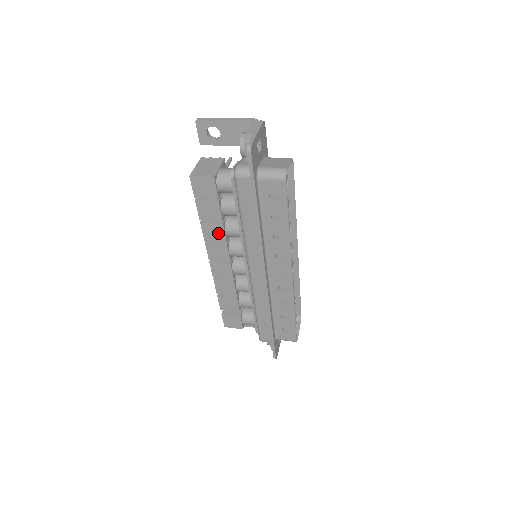
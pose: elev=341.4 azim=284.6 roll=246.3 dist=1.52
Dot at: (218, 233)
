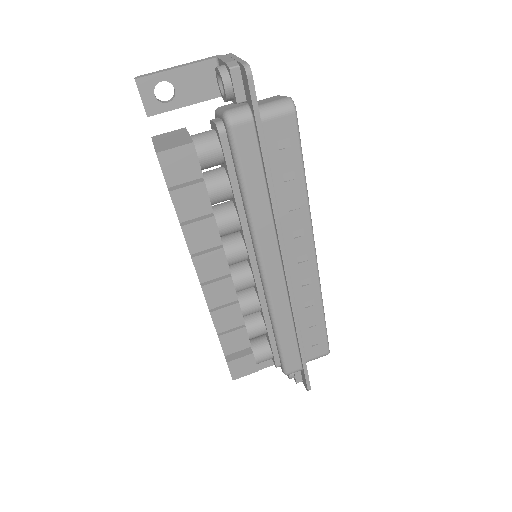
Dot at: (209, 234)
